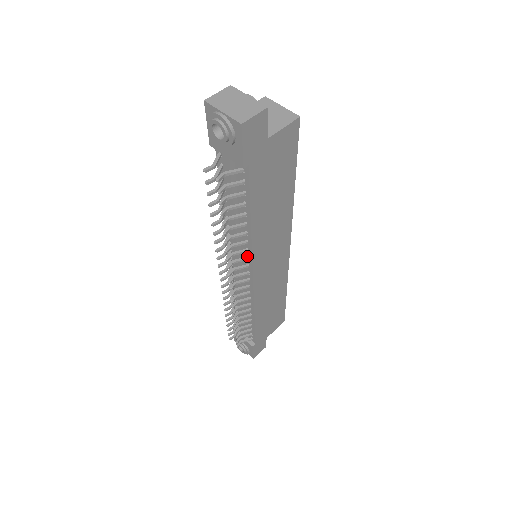
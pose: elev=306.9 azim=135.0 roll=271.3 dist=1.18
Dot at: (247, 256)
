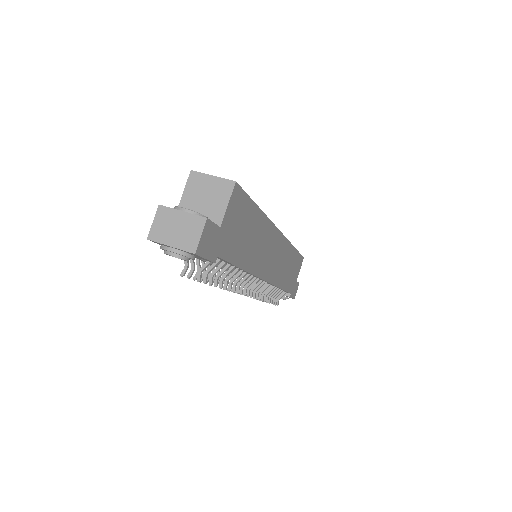
Dot at: (251, 275)
